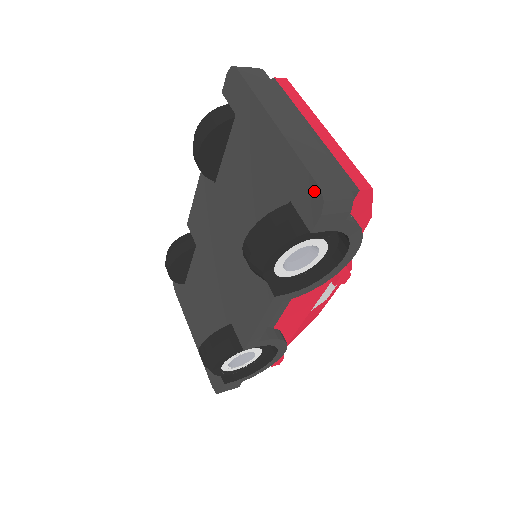
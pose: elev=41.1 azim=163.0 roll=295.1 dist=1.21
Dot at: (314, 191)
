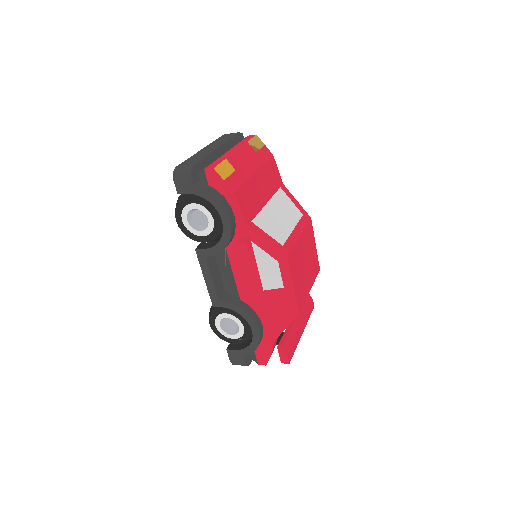
Dot at: occluded
